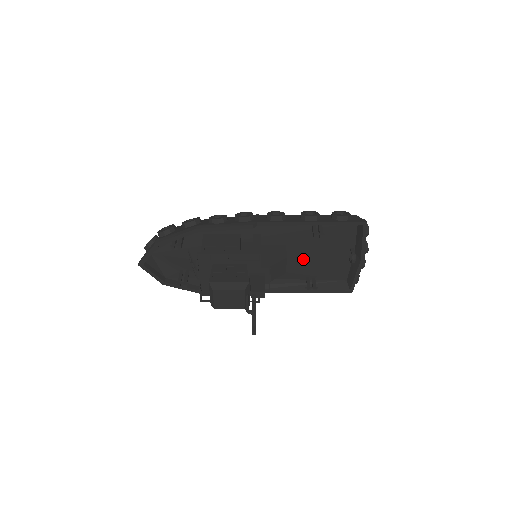
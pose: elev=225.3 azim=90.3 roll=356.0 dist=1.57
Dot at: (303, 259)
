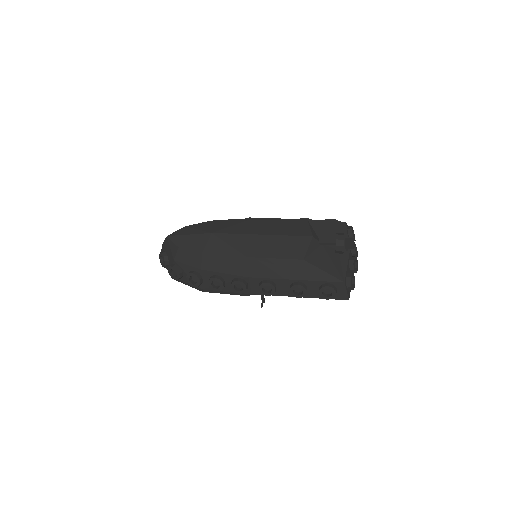
Dot at: occluded
